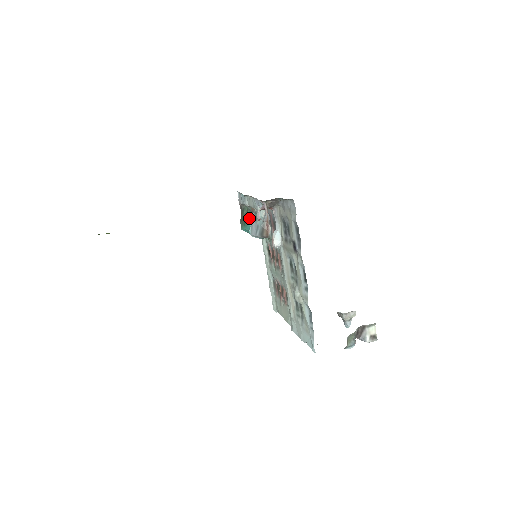
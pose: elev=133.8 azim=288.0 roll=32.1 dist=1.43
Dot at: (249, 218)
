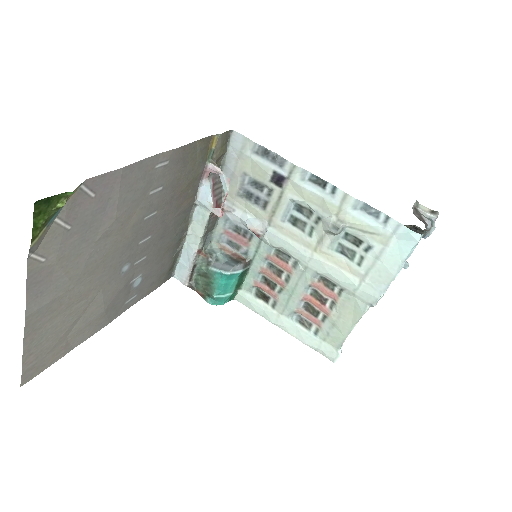
Dot at: (210, 271)
